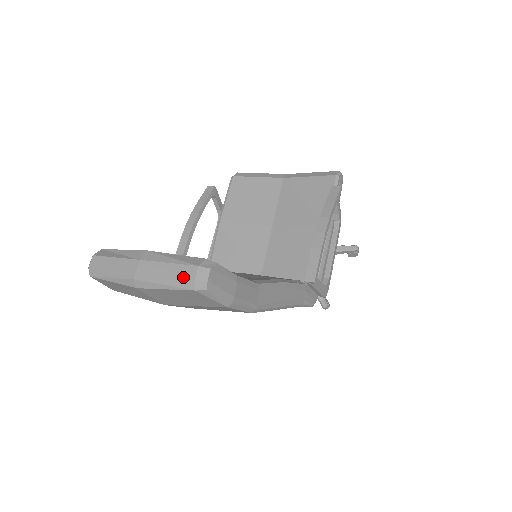
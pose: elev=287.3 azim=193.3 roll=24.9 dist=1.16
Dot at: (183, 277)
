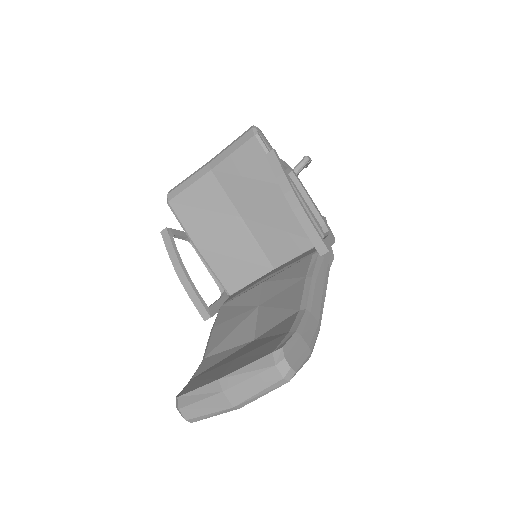
Dot at: (272, 381)
